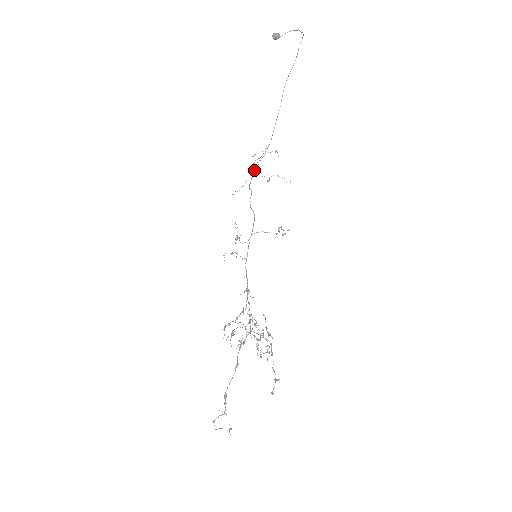
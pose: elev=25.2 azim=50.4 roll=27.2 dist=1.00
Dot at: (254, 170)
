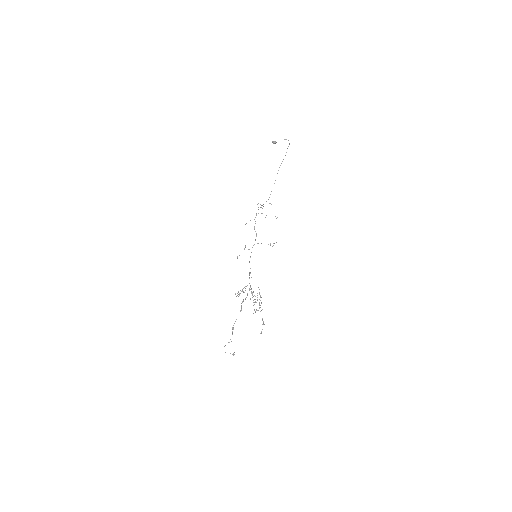
Dot at: occluded
